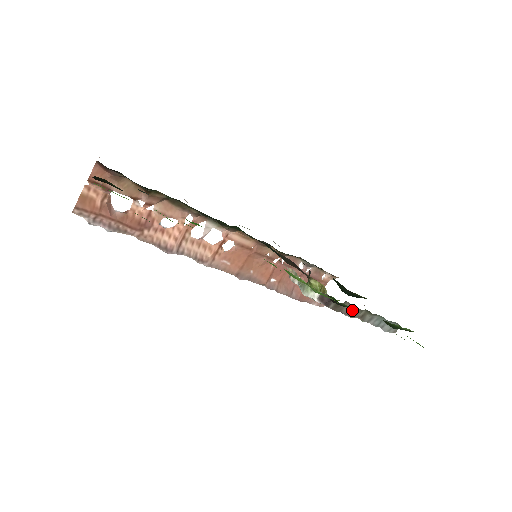
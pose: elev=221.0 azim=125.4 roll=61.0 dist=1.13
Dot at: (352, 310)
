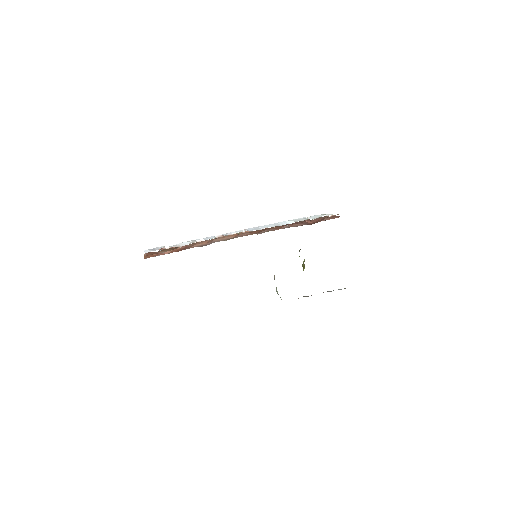
Dot at: occluded
